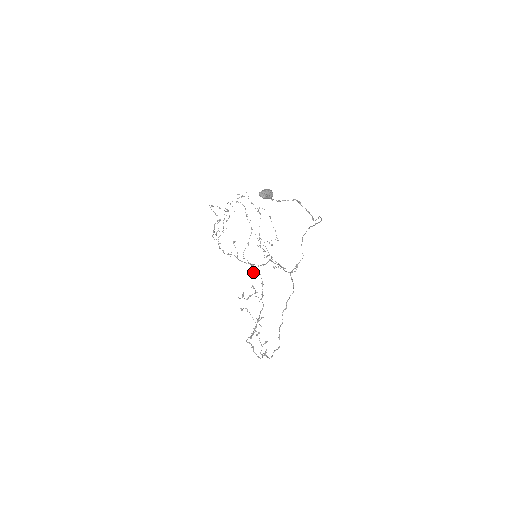
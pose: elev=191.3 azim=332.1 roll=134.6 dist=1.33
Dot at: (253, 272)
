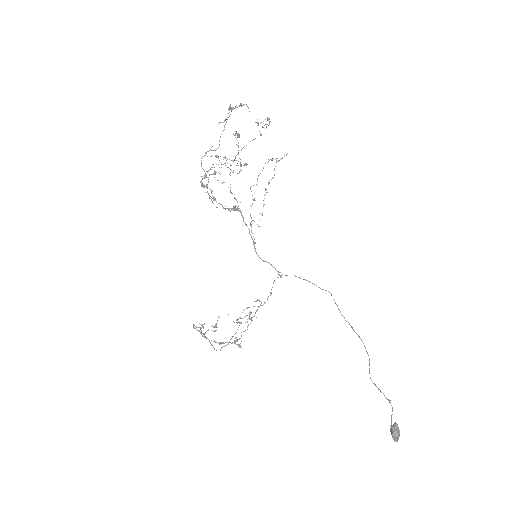
Dot at: (258, 300)
